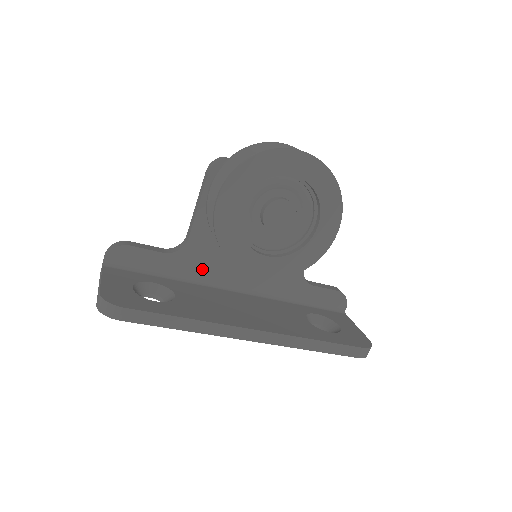
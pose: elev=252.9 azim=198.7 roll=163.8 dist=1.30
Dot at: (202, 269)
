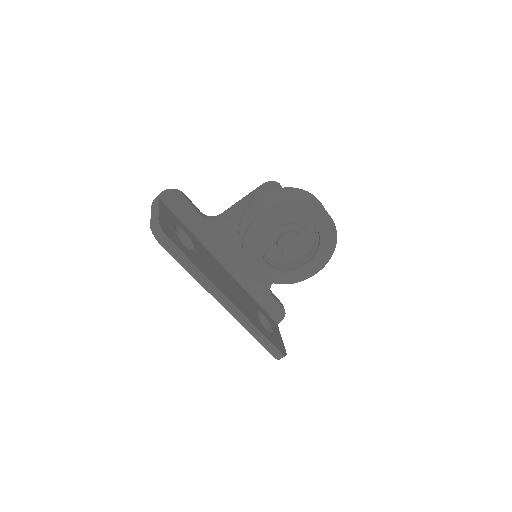
Dot at: (216, 241)
